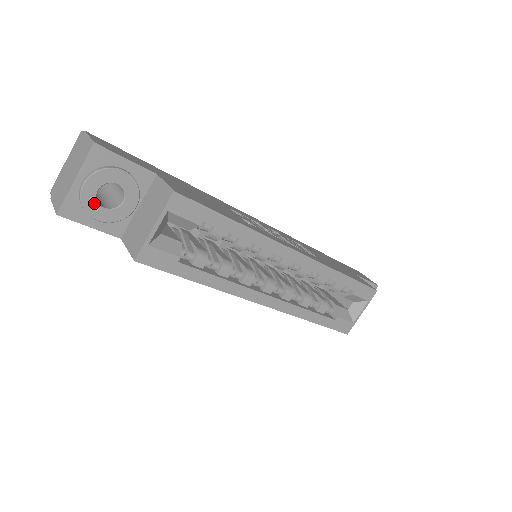
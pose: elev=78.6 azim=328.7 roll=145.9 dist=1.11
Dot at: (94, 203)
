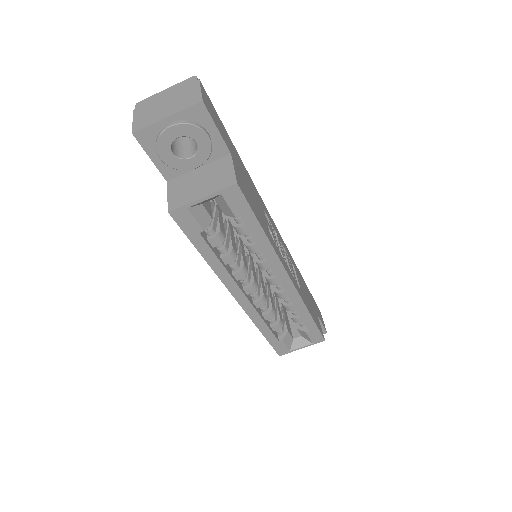
Dot at: (168, 145)
